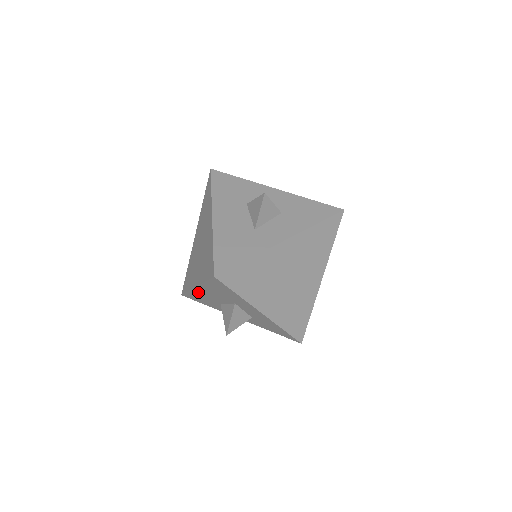
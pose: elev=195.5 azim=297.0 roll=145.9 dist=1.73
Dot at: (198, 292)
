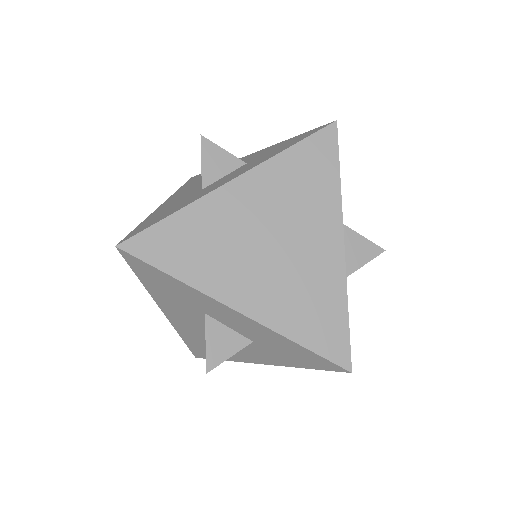
Dot at: (179, 326)
